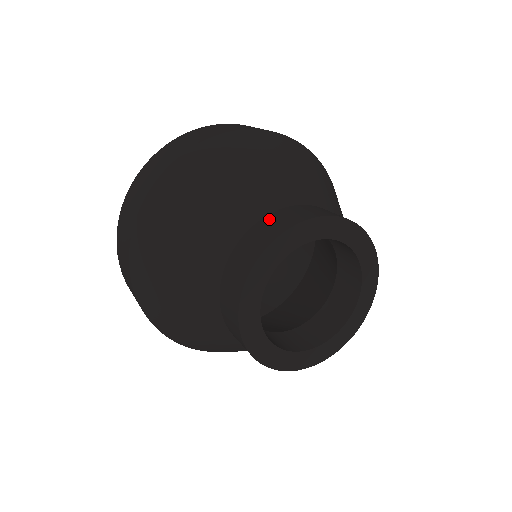
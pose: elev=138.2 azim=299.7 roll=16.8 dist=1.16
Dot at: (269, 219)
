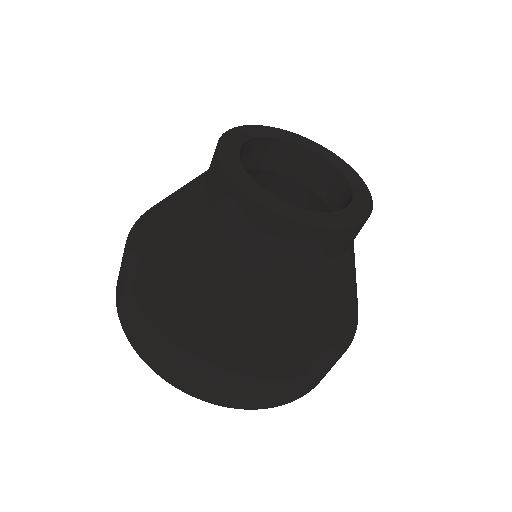
Dot at: (207, 181)
